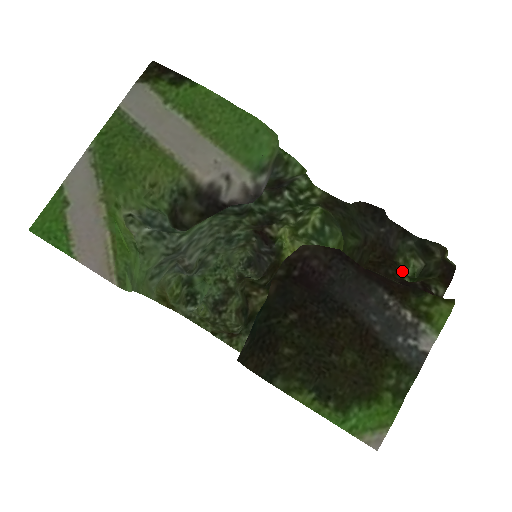
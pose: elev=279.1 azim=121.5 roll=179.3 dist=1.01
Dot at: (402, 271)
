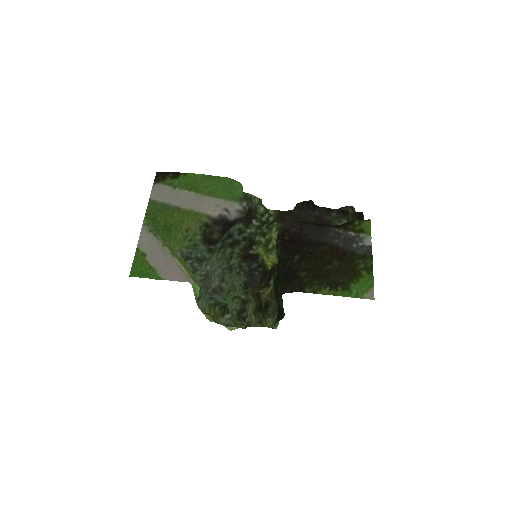
Dot at: occluded
